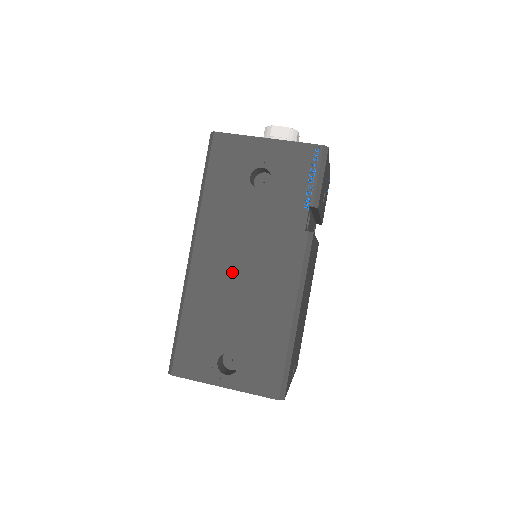
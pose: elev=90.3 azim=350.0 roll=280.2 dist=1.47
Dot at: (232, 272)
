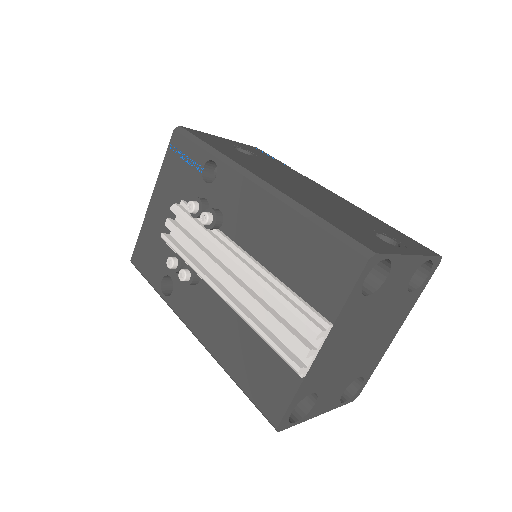
Dot at: (300, 189)
